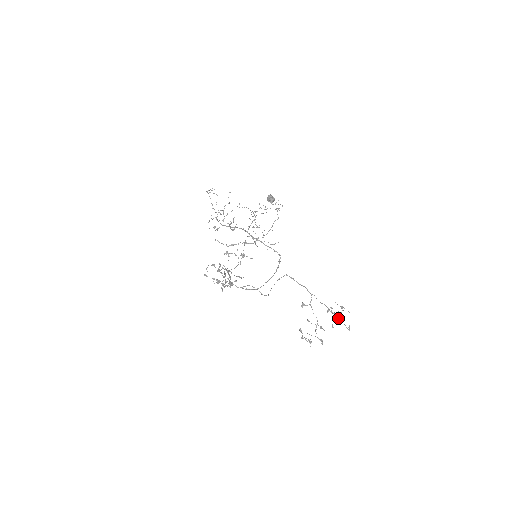
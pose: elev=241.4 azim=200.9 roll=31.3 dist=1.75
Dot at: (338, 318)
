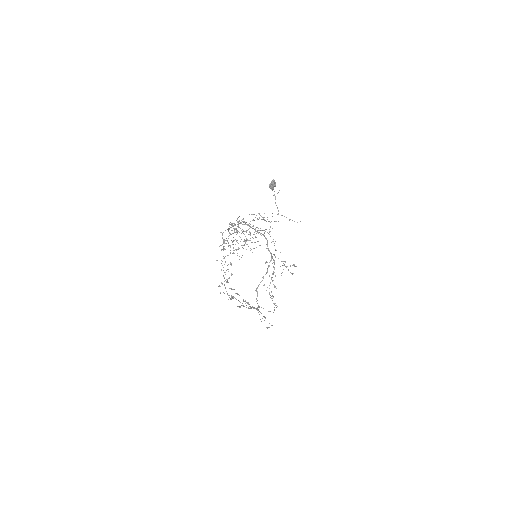
Dot at: occluded
